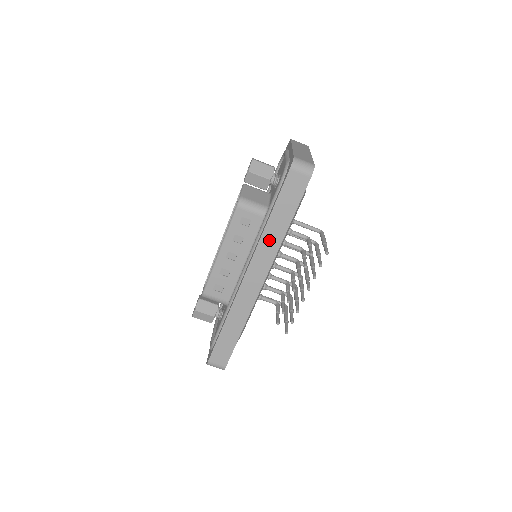
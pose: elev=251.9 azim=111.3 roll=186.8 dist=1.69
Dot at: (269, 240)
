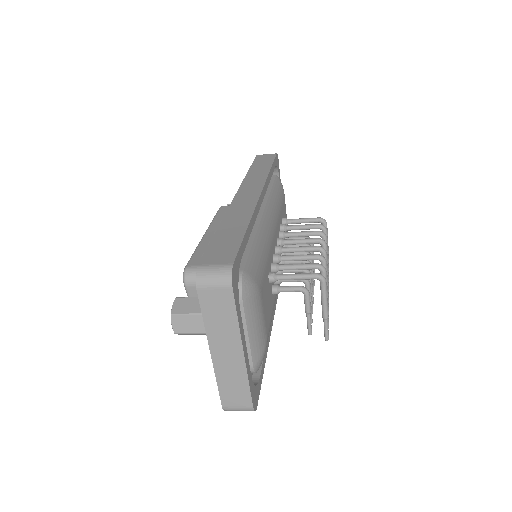
Dot at: occluded
